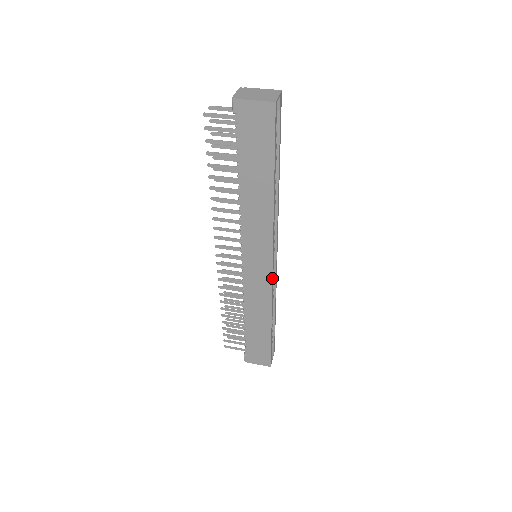
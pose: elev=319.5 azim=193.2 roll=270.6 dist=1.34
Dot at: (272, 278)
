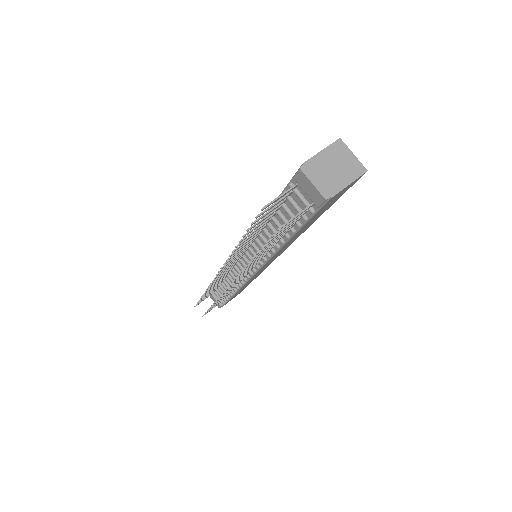
Dot at: occluded
